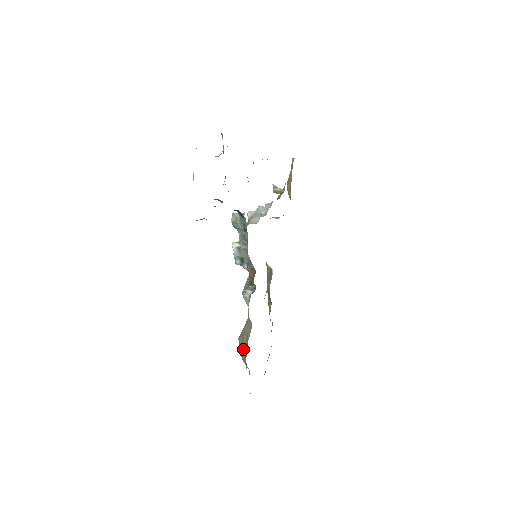
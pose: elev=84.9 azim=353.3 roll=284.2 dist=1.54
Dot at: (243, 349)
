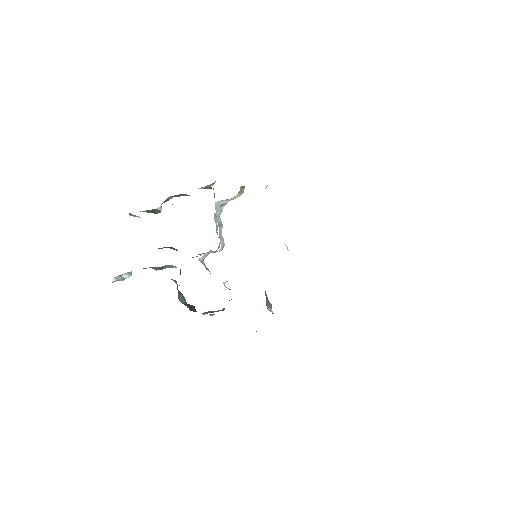
Dot at: occluded
